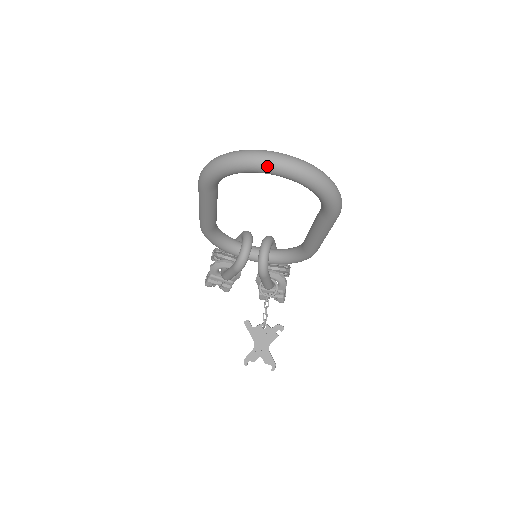
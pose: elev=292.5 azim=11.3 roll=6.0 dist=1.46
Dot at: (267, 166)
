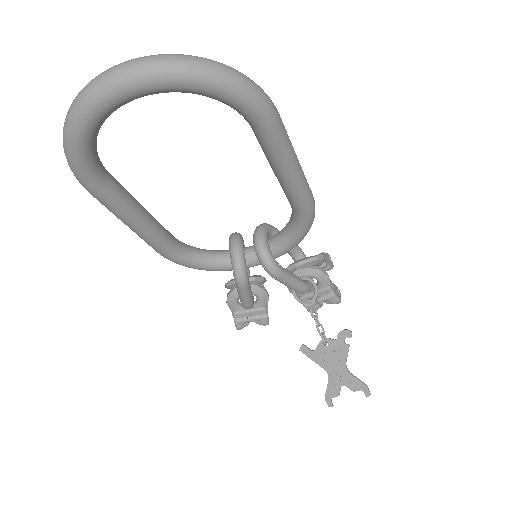
Dot at: (104, 91)
